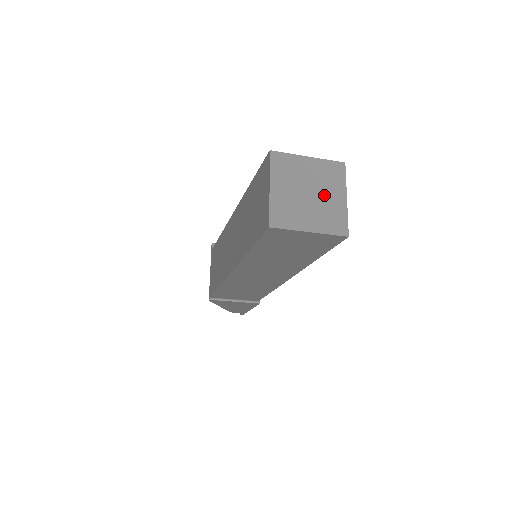
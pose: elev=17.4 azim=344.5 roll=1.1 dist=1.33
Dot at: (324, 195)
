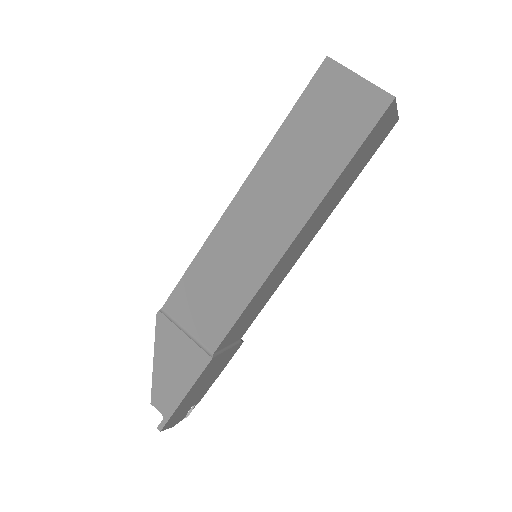
Dot at: occluded
